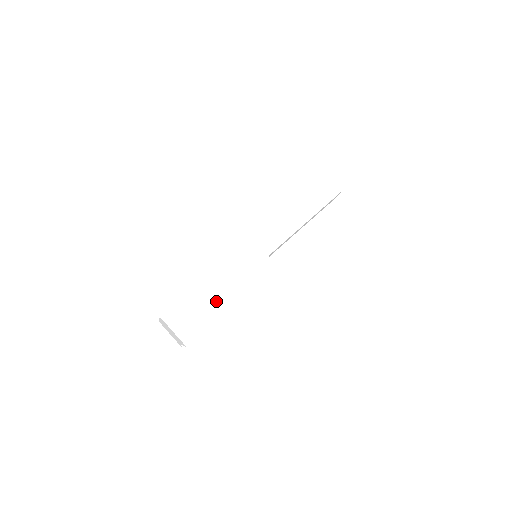
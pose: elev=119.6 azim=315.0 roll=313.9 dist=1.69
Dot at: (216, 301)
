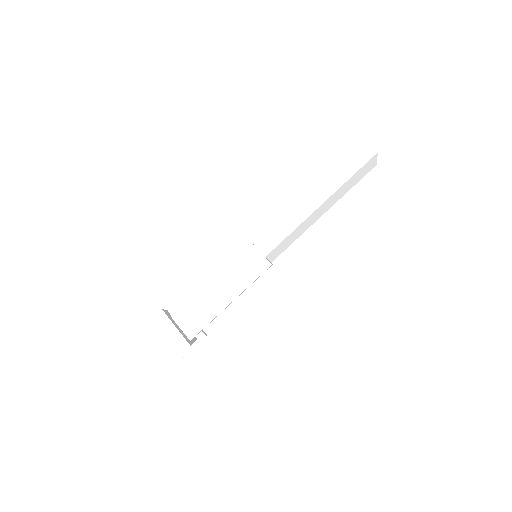
Dot at: (197, 318)
